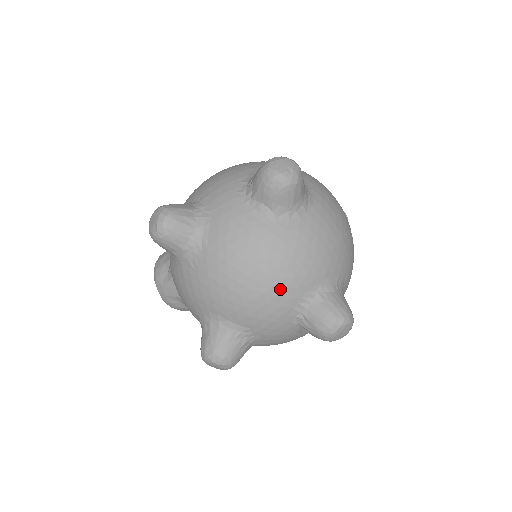
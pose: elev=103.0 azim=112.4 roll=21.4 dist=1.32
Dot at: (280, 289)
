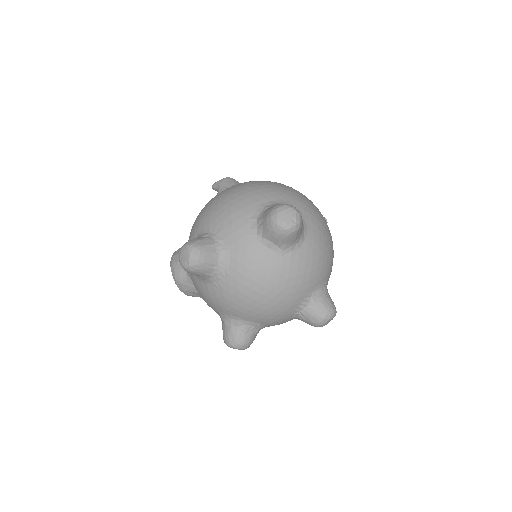
Dot at: (286, 301)
